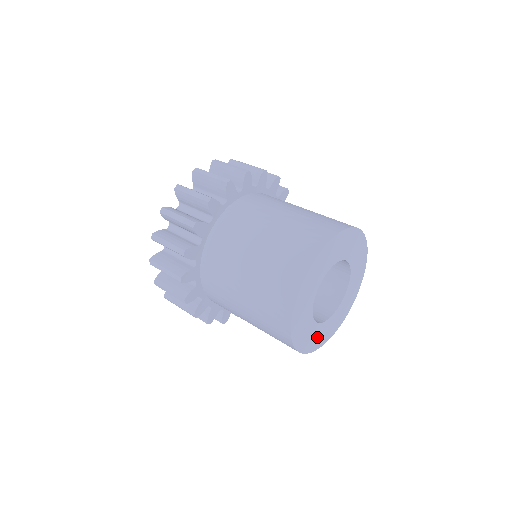
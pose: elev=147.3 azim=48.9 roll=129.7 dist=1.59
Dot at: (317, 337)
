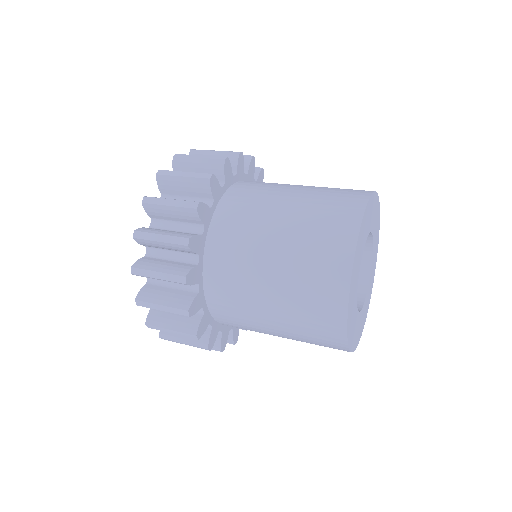
Dot at: (352, 308)
